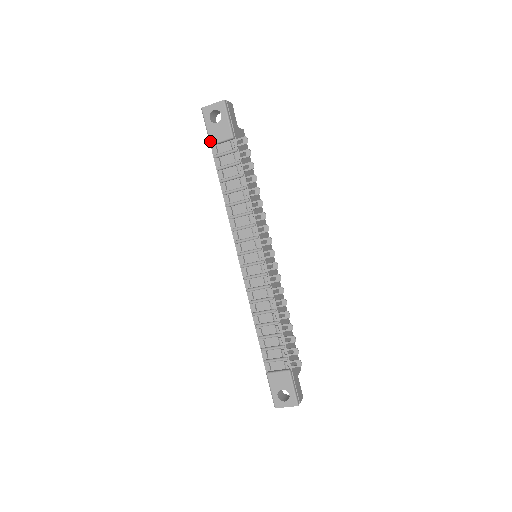
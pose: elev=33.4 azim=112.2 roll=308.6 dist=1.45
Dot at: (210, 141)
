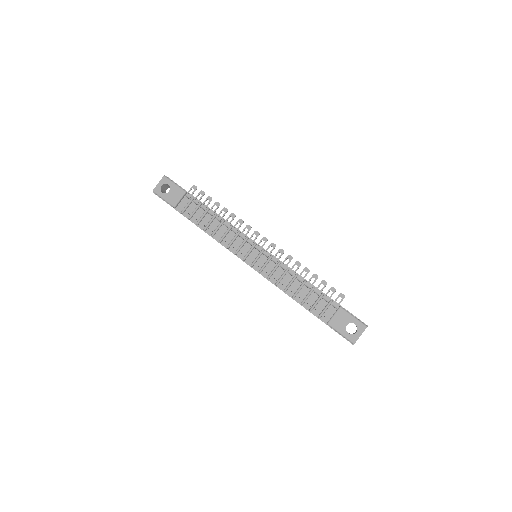
Dot at: (172, 205)
